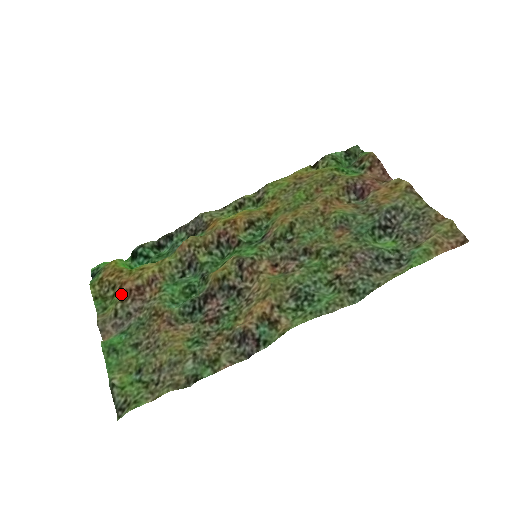
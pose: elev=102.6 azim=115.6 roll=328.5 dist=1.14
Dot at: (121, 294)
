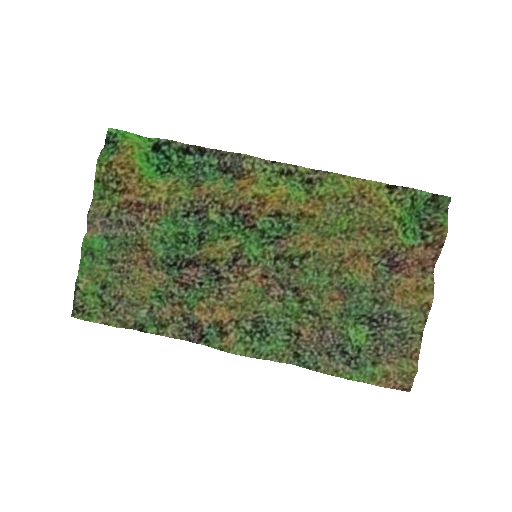
Dot at: (121, 200)
